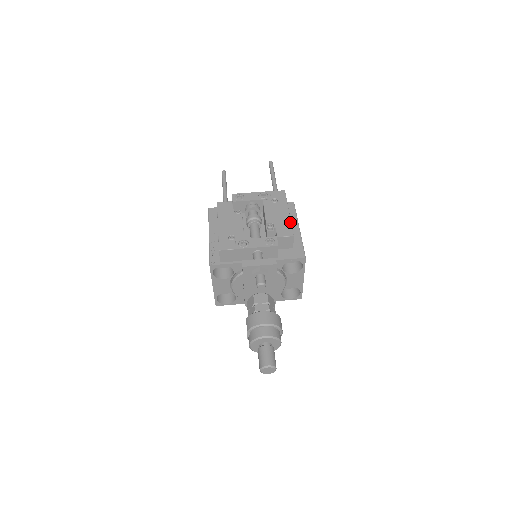
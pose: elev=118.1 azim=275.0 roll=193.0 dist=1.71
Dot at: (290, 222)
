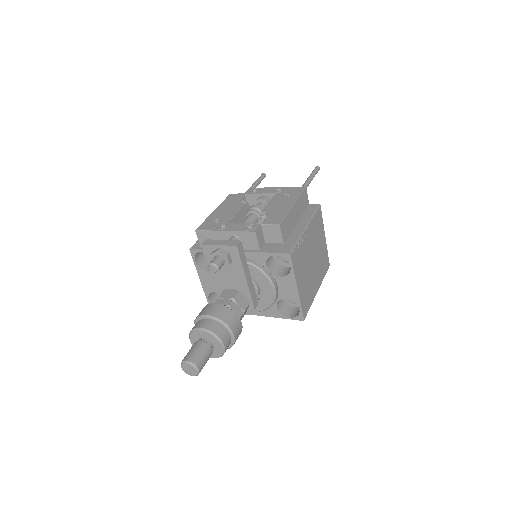
Dot at: (286, 213)
